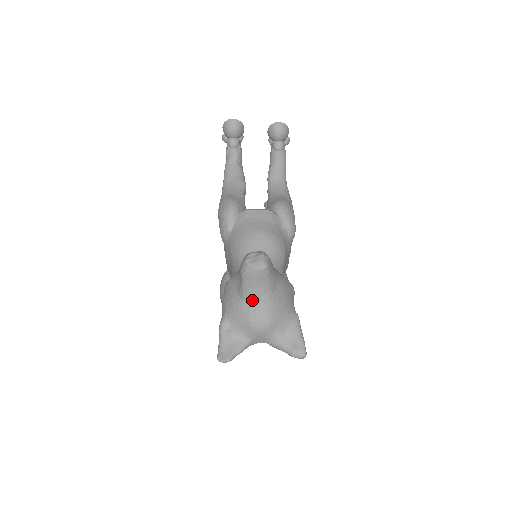
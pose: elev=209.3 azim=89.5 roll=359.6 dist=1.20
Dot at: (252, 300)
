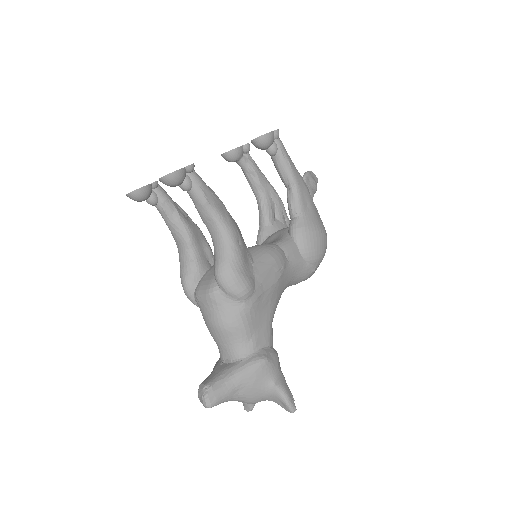
Dot at: occluded
